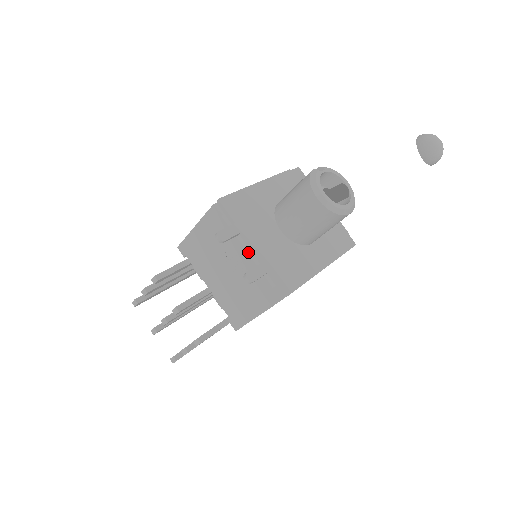
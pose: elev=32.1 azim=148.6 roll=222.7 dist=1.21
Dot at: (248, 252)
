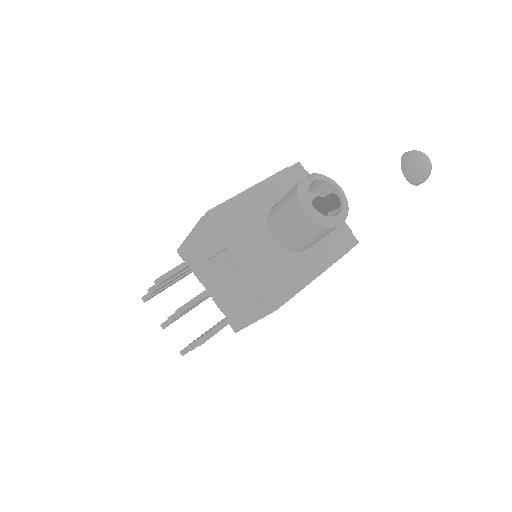
Dot at: (238, 265)
